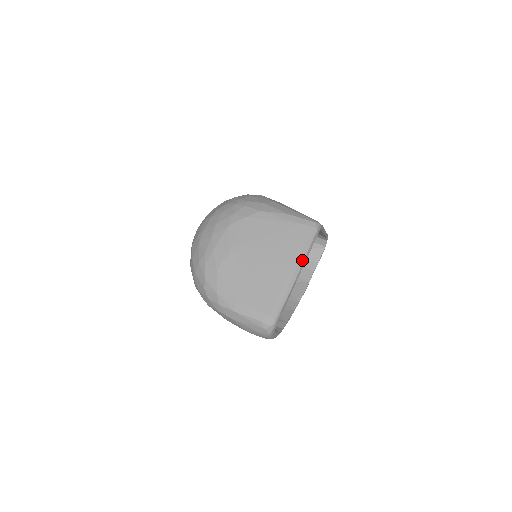
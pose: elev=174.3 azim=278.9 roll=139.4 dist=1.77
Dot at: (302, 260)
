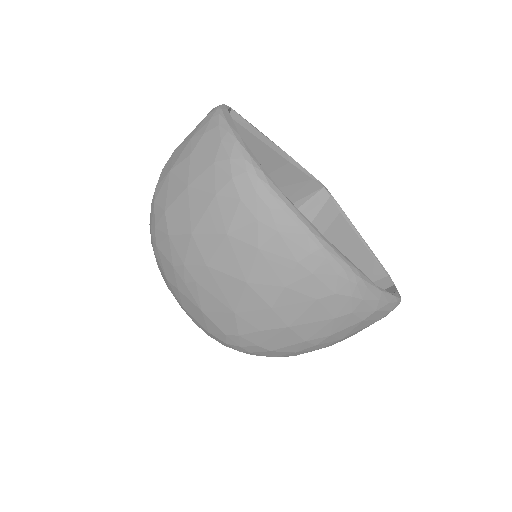
Dot at: occluded
